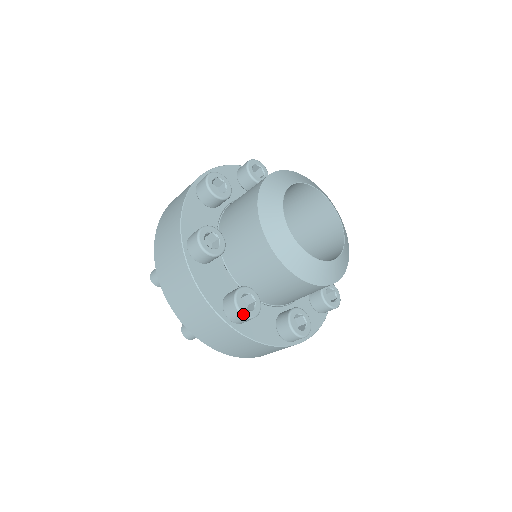
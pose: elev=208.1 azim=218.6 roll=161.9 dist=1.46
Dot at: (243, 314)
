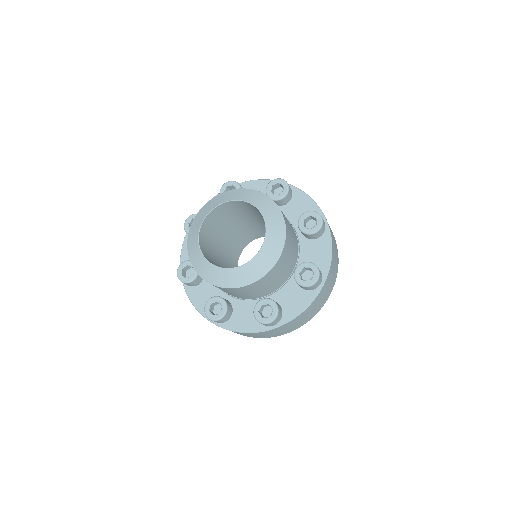
Dot at: (178, 276)
